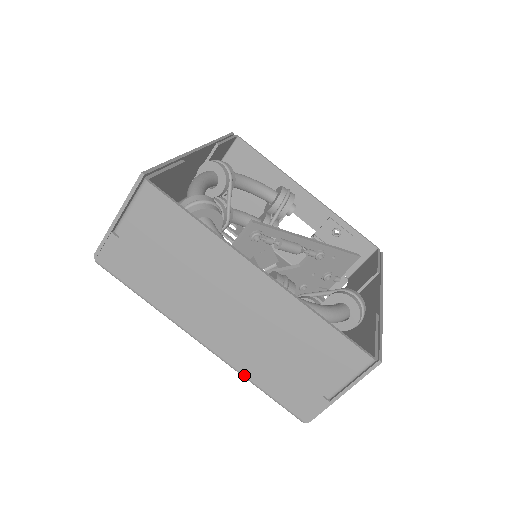
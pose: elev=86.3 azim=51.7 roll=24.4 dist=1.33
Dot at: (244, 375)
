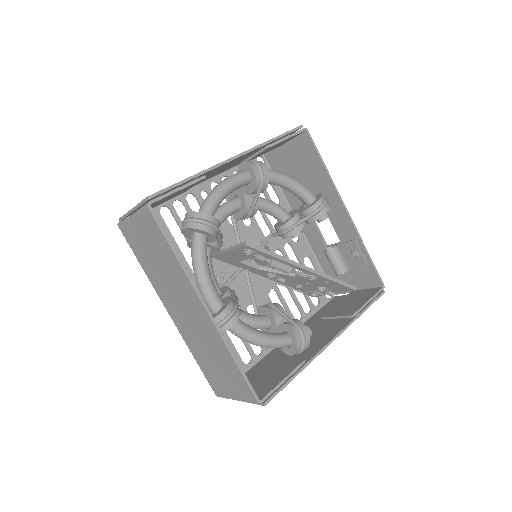
Dot at: occluded
